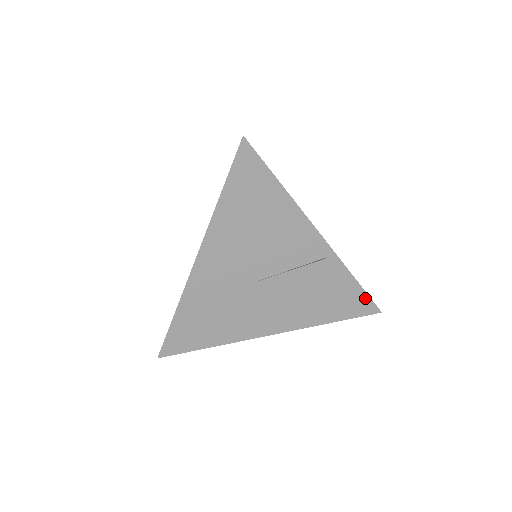
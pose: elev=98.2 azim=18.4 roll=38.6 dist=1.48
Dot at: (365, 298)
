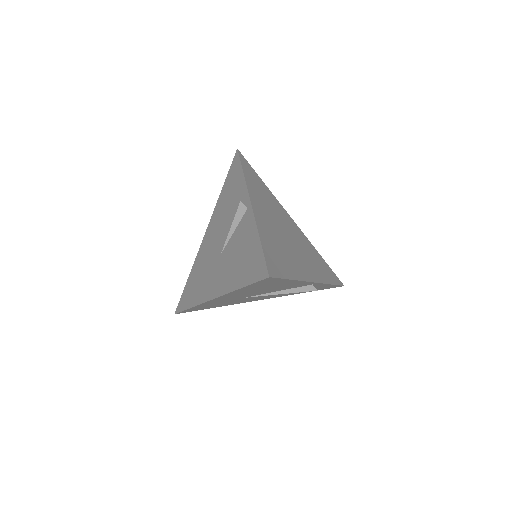
Dot at: occluded
